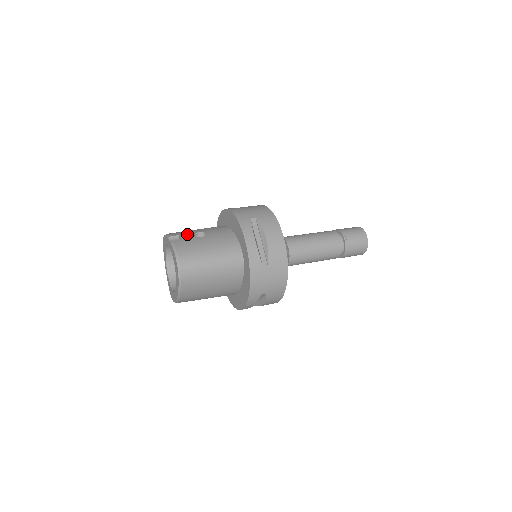
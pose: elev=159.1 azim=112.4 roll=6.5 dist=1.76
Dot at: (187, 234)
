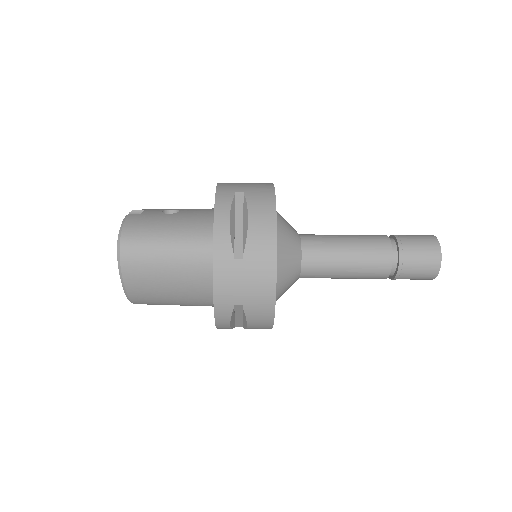
Dot at: (155, 210)
